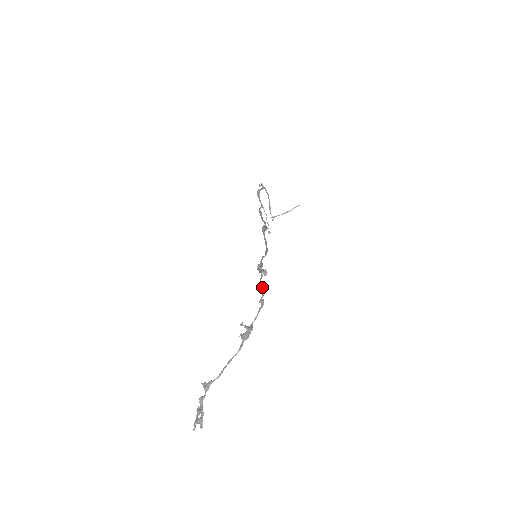
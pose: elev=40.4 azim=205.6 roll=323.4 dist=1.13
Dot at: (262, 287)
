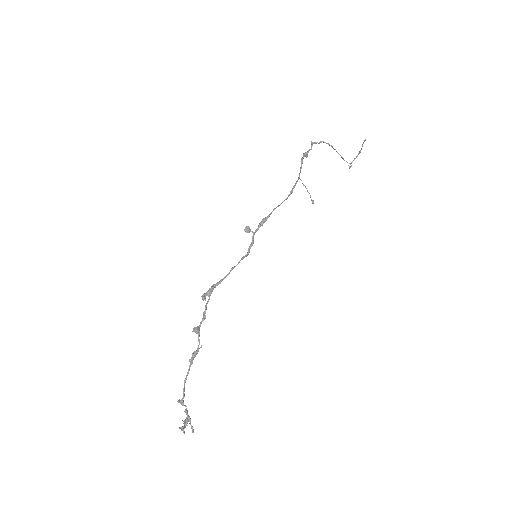
Dot at: (204, 312)
